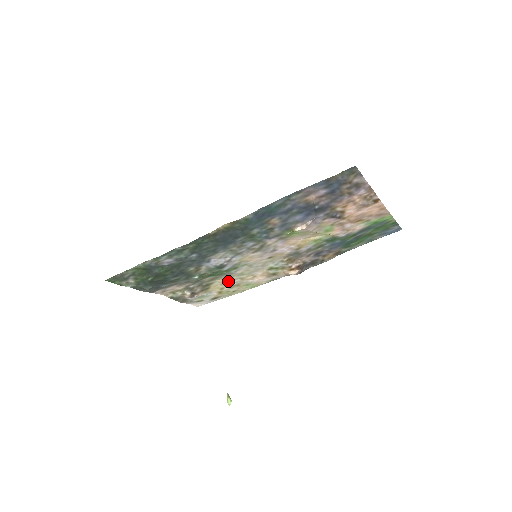
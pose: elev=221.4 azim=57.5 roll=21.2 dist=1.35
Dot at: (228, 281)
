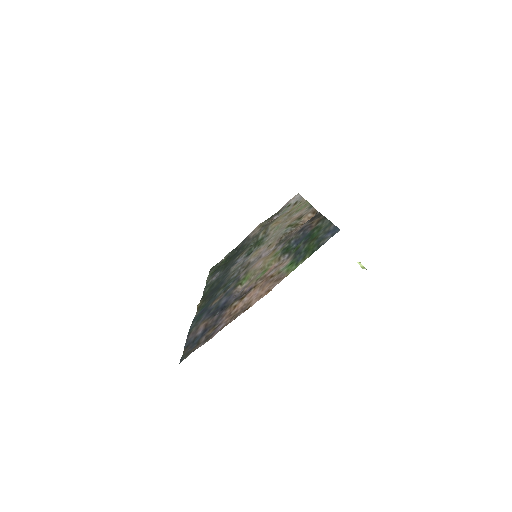
Dot at: (279, 221)
